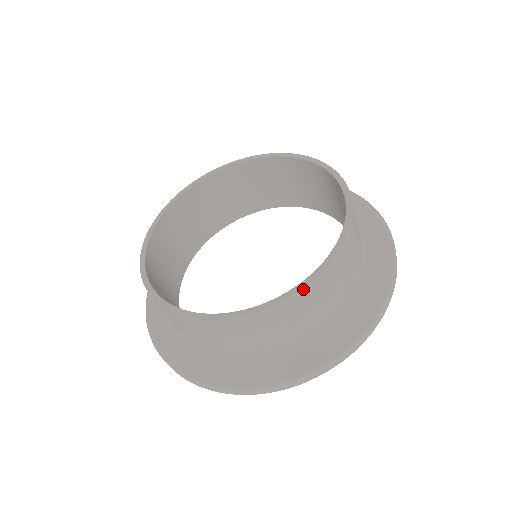
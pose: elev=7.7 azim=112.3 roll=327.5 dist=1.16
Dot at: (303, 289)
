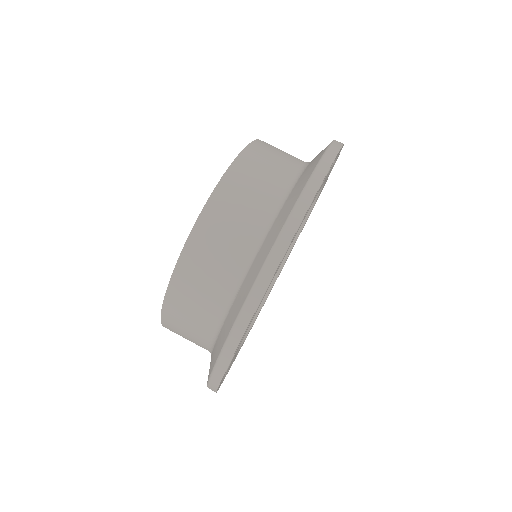
Dot at: (205, 209)
